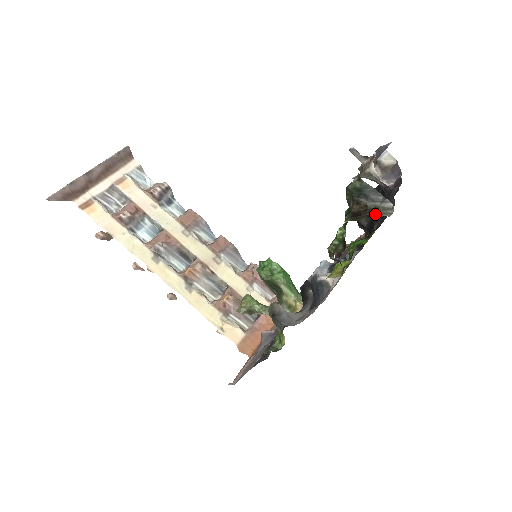
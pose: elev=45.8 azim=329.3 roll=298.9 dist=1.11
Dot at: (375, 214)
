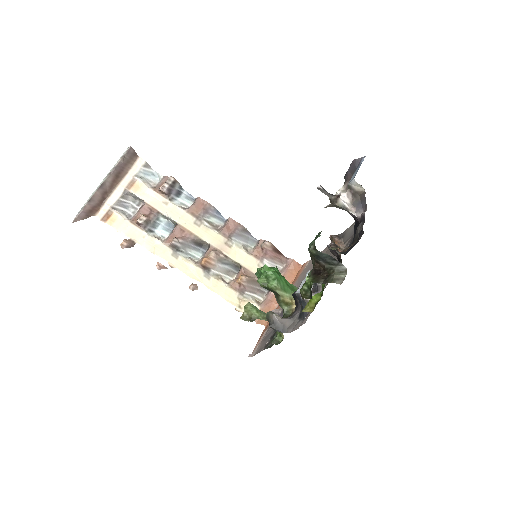
Dot at: (330, 279)
